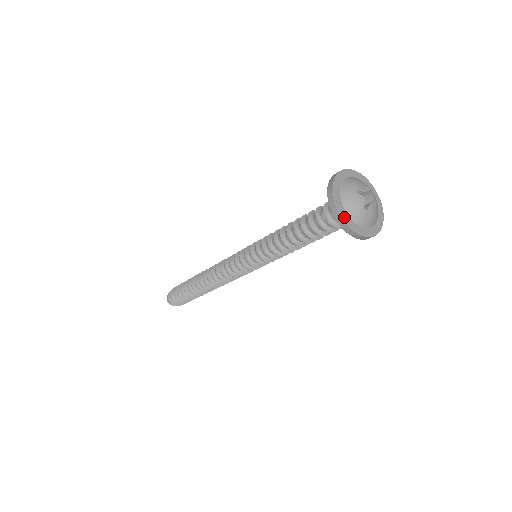
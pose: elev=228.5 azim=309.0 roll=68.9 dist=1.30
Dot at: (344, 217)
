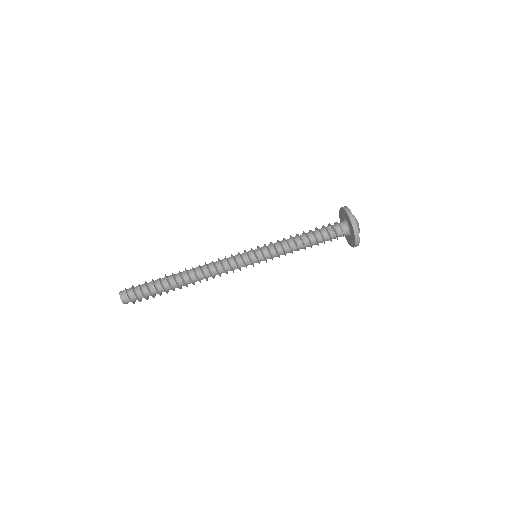
Dot at: occluded
